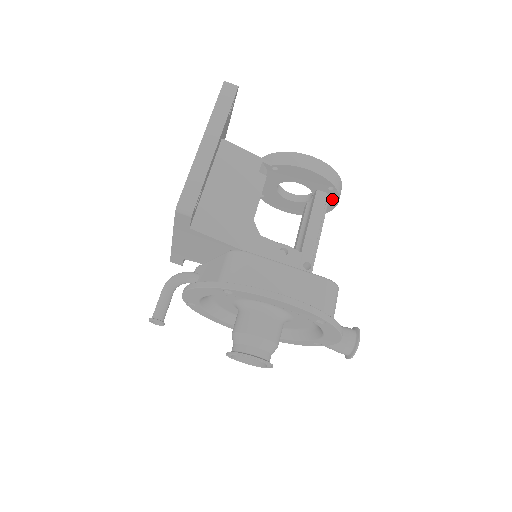
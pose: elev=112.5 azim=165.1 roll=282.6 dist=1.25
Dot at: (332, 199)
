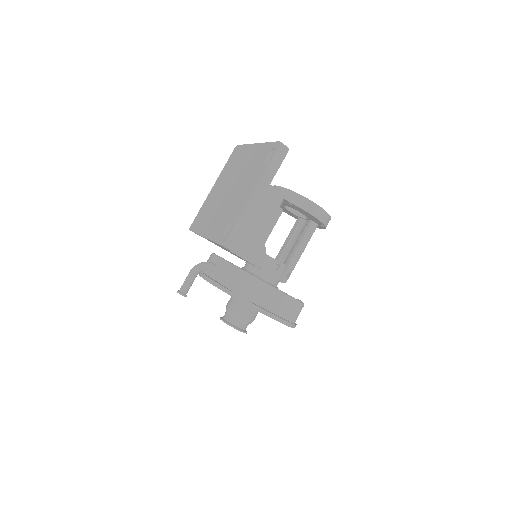
Dot at: (319, 226)
